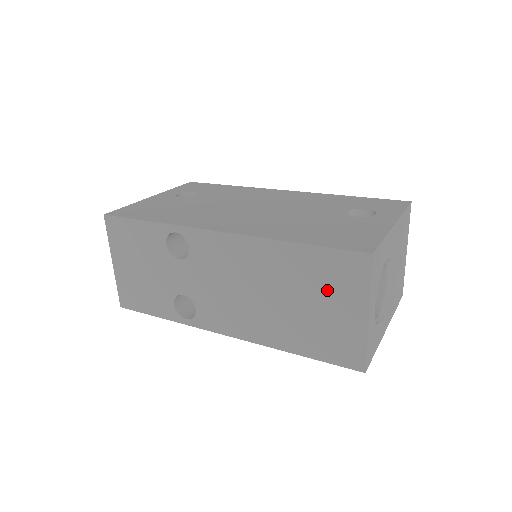
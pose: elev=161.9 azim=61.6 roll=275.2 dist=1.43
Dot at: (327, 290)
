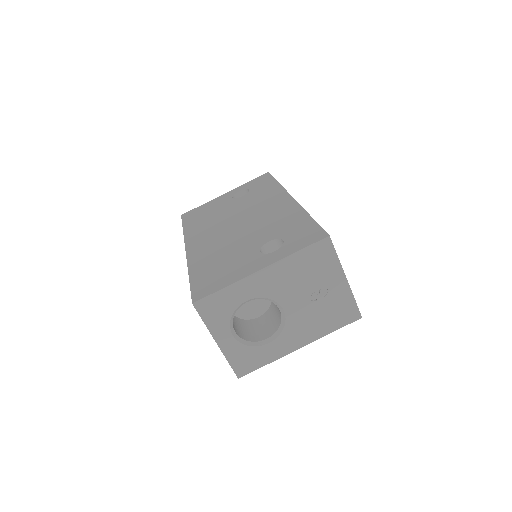
Dot at: occluded
